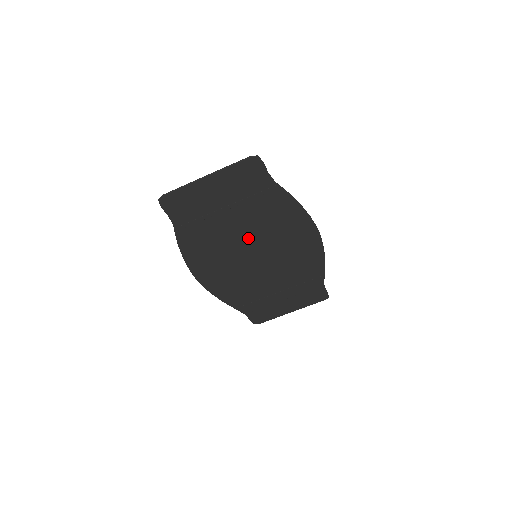
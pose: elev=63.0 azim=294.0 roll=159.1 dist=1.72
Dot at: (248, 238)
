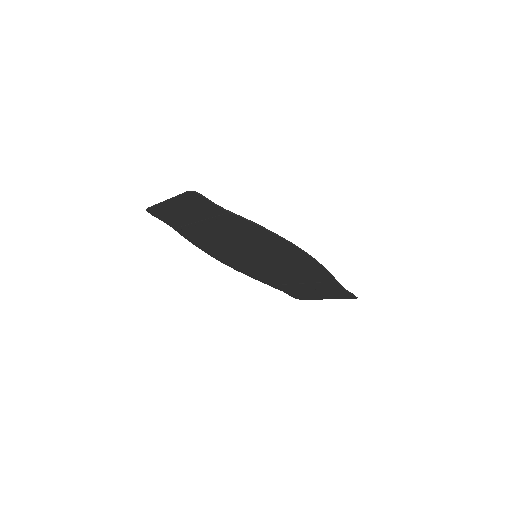
Dot at: (237, 243)
